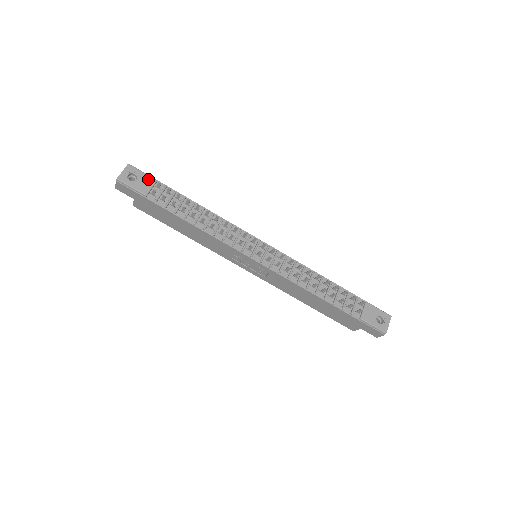
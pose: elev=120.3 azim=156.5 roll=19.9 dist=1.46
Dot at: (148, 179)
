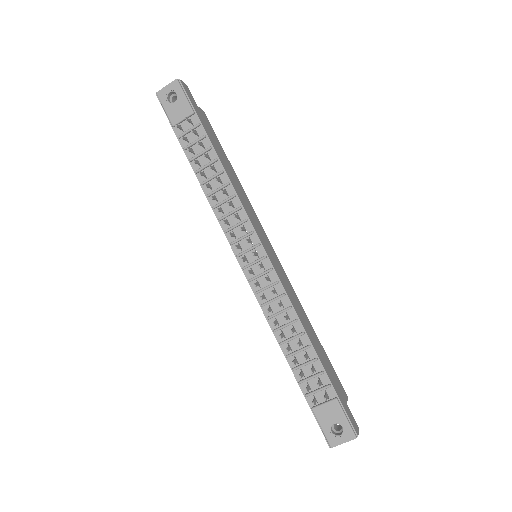
Dot at: (185, 107)
